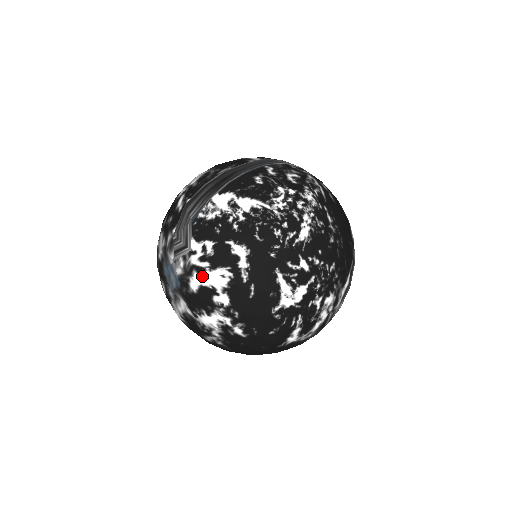
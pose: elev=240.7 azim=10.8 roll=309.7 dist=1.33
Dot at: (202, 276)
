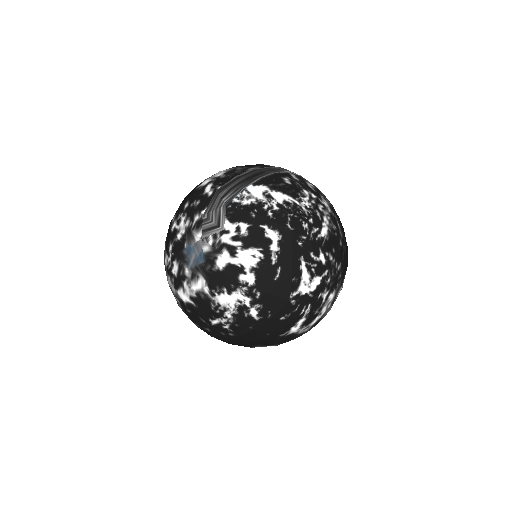
Dot at: (232, 254)
